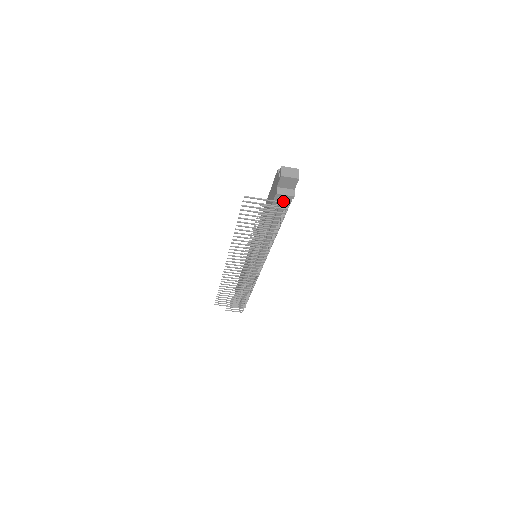
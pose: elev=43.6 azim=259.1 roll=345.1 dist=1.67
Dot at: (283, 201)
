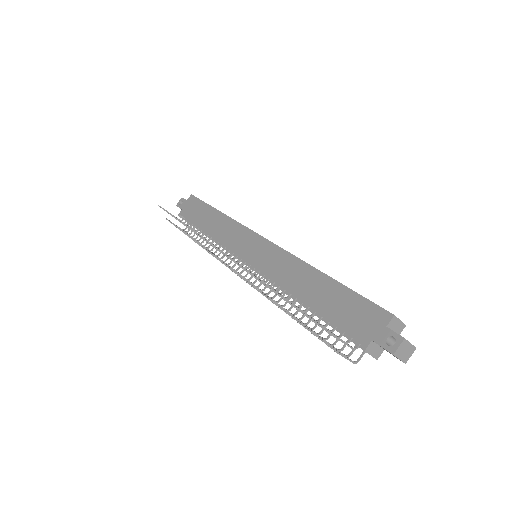
Dot at: (360, 347)
